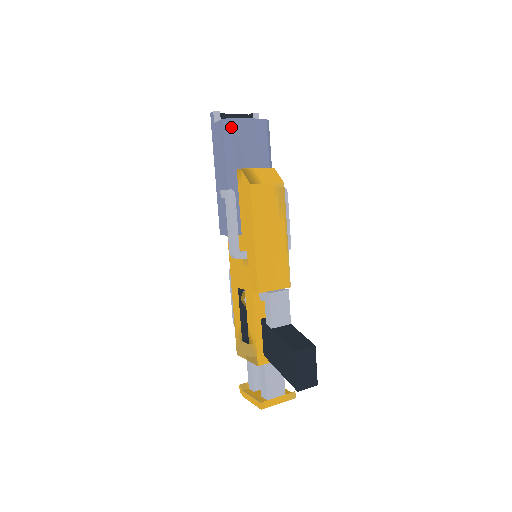
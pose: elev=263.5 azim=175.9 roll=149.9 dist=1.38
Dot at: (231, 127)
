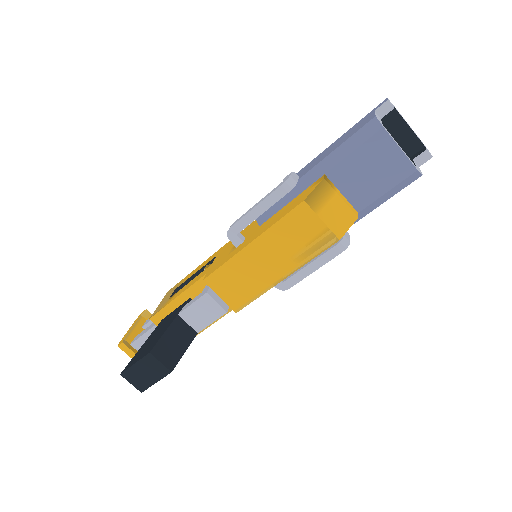
Dot at: (371, 133)
